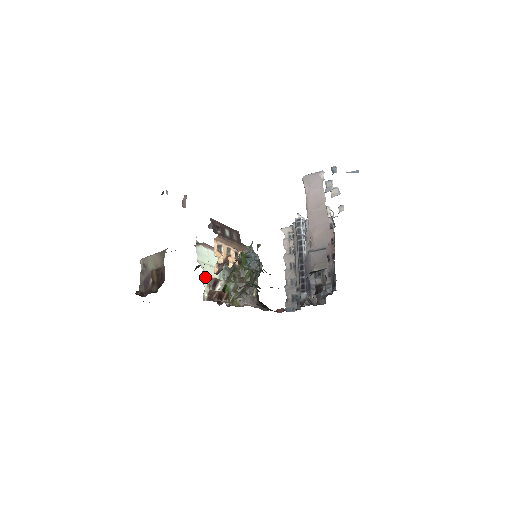
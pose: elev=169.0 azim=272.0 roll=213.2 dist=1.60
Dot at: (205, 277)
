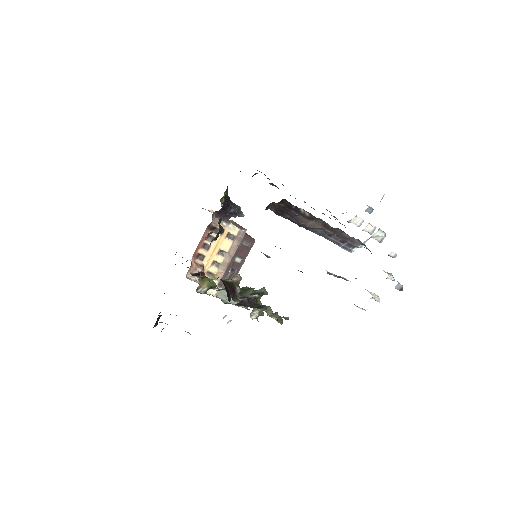
Dot at: occluded
